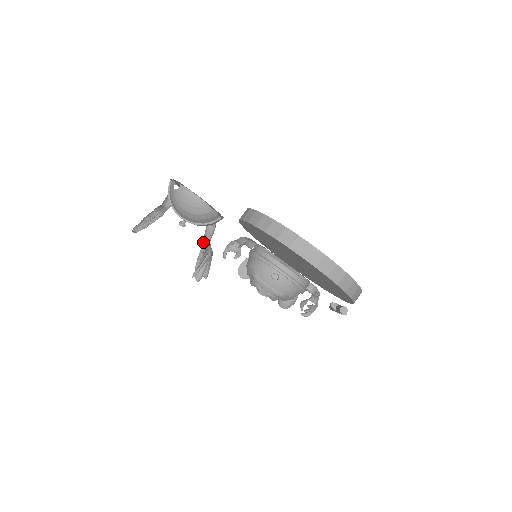
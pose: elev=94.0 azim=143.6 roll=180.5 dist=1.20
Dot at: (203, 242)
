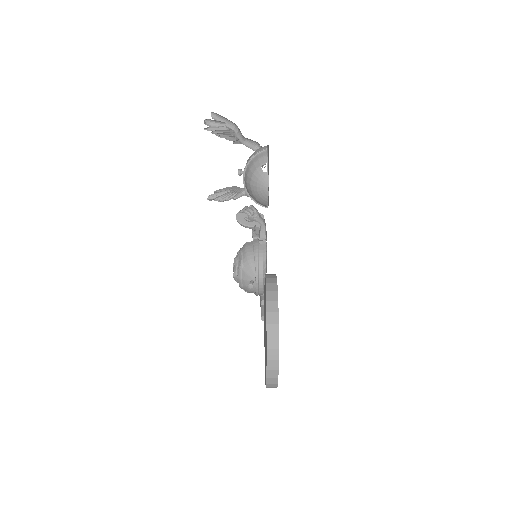
Dot at: (239, 196)
